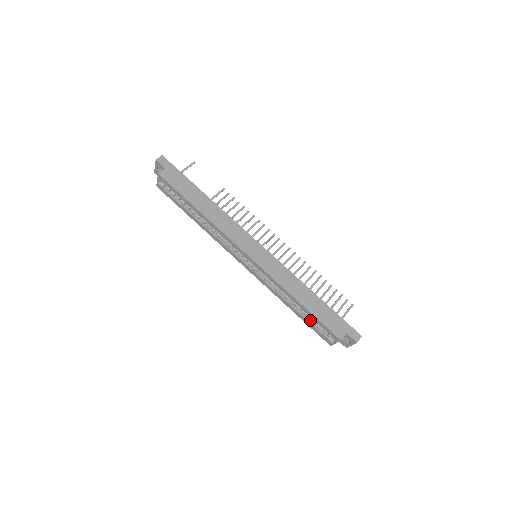
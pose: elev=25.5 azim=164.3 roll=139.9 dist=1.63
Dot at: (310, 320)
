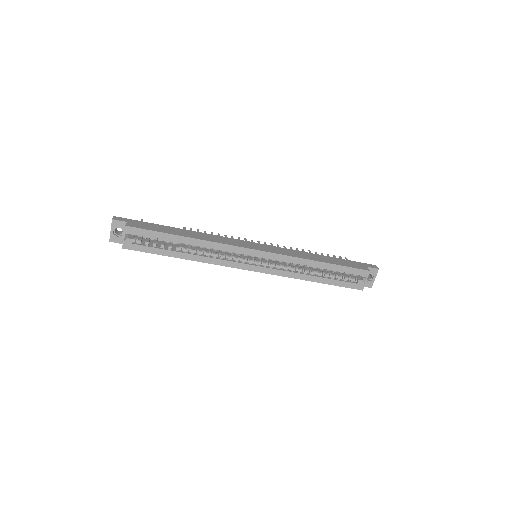
Dot at: (334, 279)
